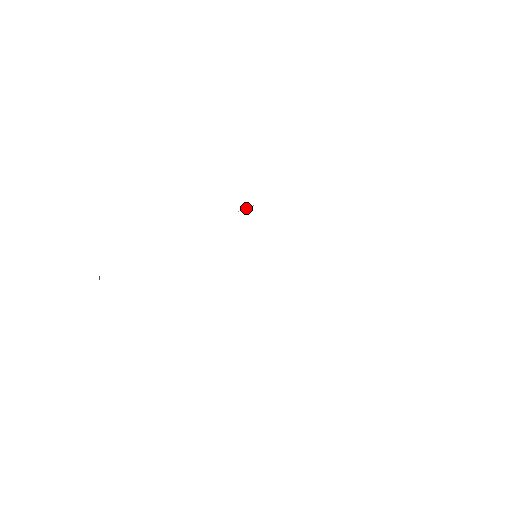
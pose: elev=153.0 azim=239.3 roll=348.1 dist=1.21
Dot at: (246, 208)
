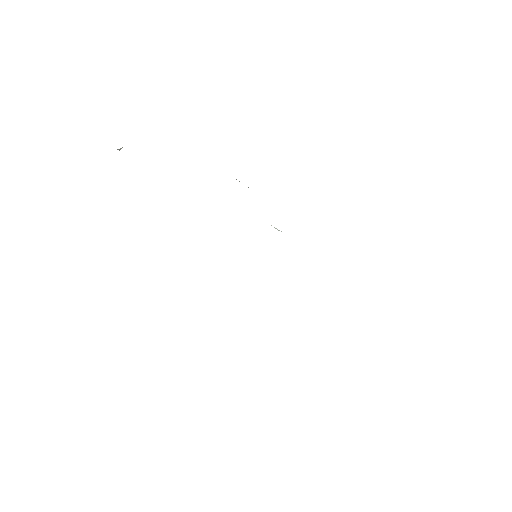
Dot at: (279, 230)
